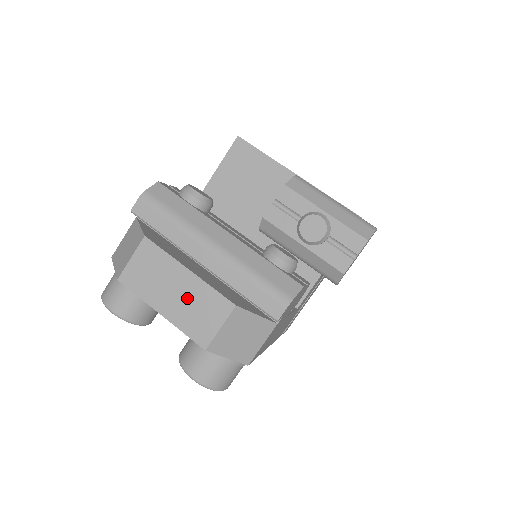
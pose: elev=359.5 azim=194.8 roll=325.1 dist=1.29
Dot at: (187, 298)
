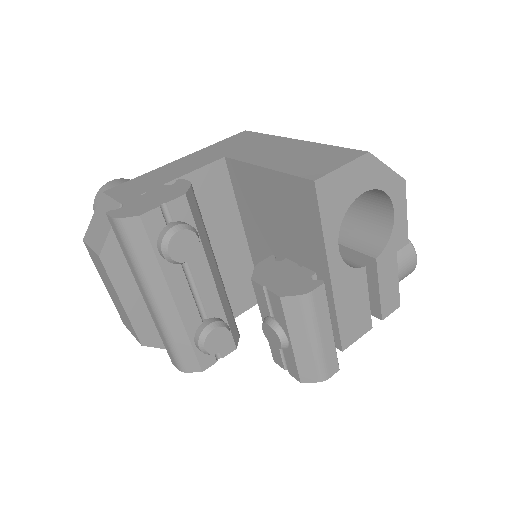
Dot at: (119, 306)
